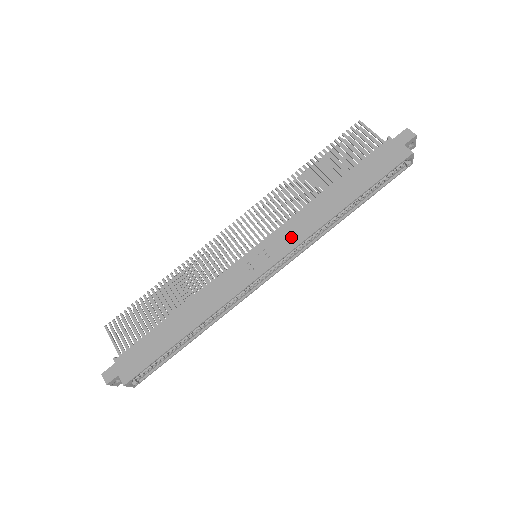
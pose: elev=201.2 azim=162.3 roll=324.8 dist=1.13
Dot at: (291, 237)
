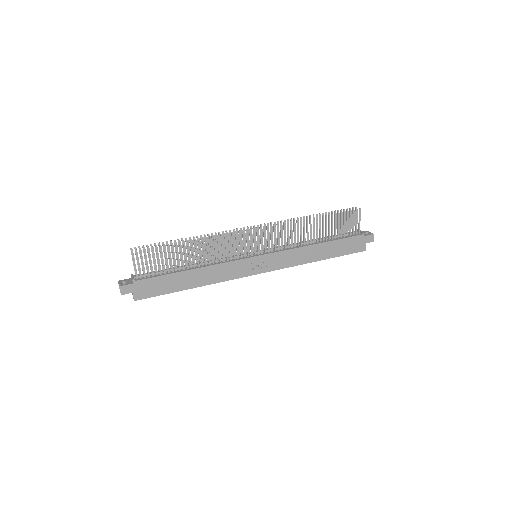
Dot at: (283, 261)
